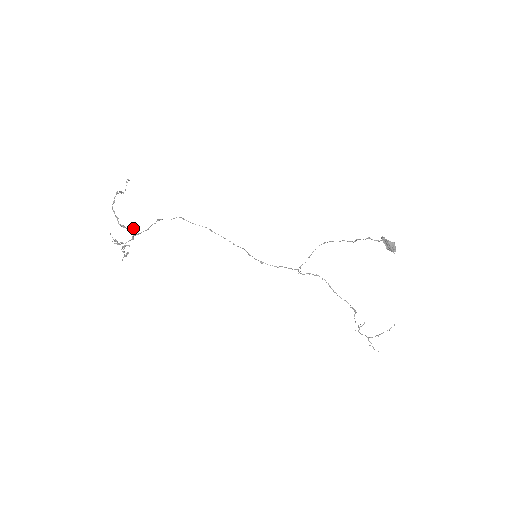
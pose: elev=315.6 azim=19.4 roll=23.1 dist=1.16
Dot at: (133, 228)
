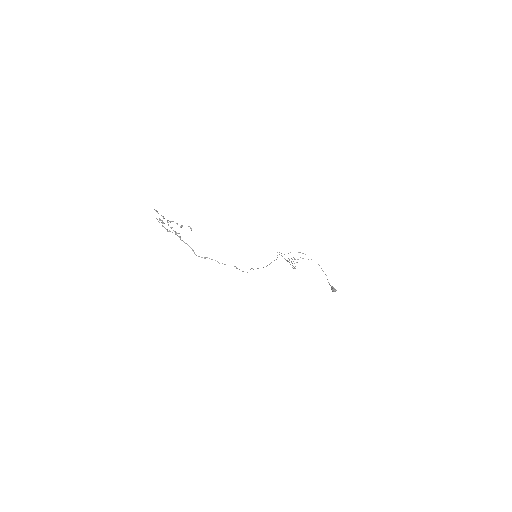
Dot at: occluded
